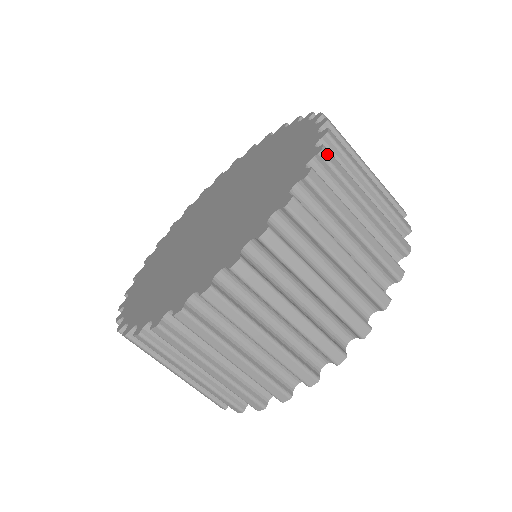
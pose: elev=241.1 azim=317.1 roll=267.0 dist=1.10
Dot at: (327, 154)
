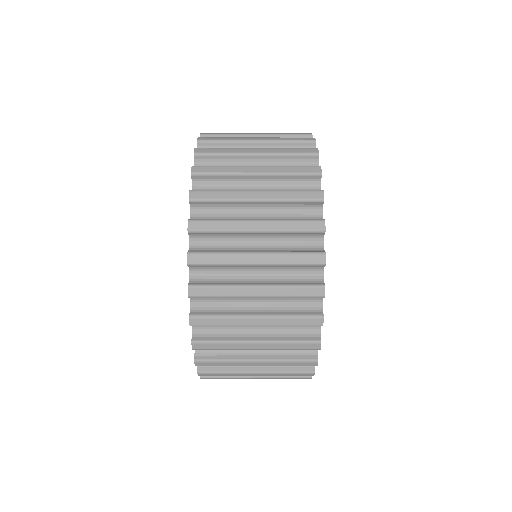
Dot at: (198, 347)
